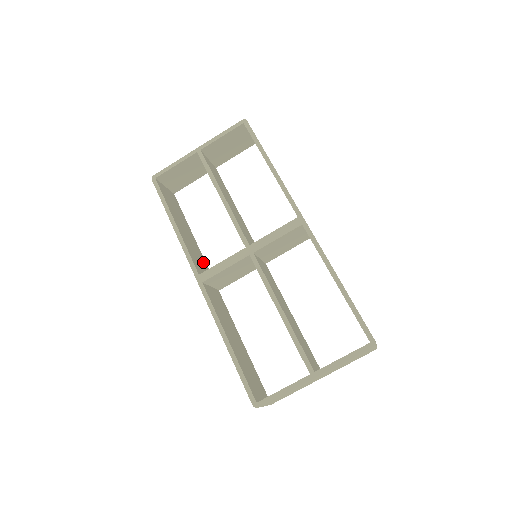
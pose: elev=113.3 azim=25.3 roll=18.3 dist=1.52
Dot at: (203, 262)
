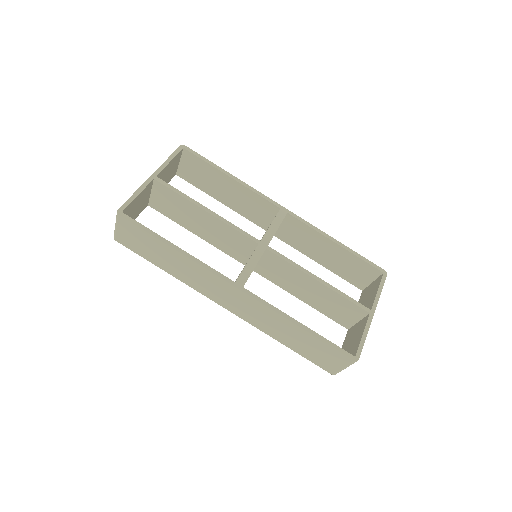
Dot at: occluded
